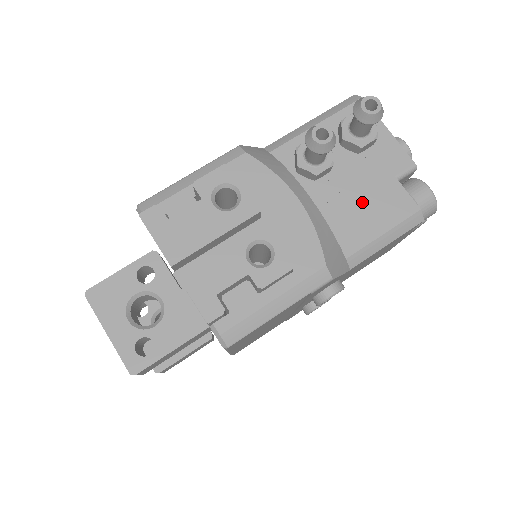
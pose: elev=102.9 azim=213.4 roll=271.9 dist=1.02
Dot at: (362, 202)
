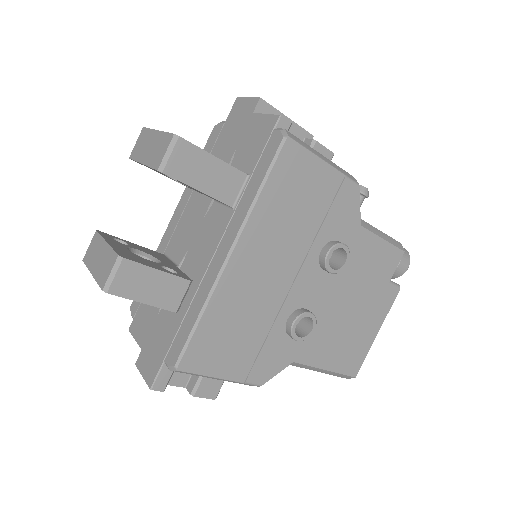
Dot at: occluded
